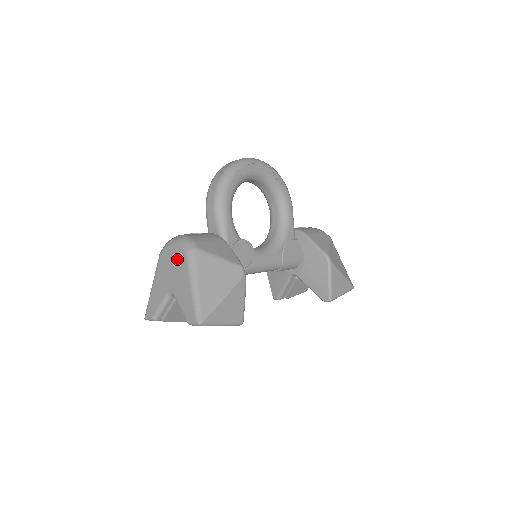
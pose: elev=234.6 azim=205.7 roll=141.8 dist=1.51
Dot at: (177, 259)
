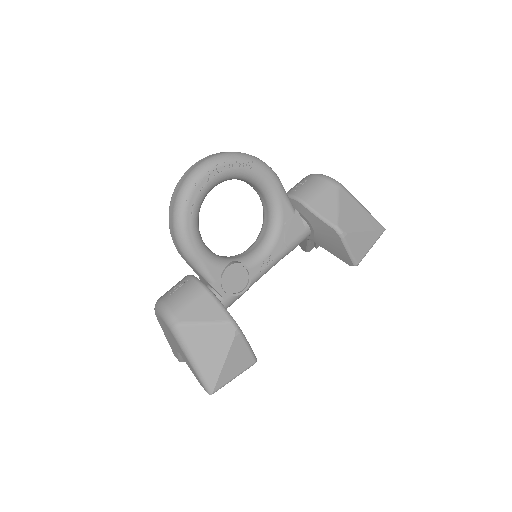
Dot at: (168, 331)
